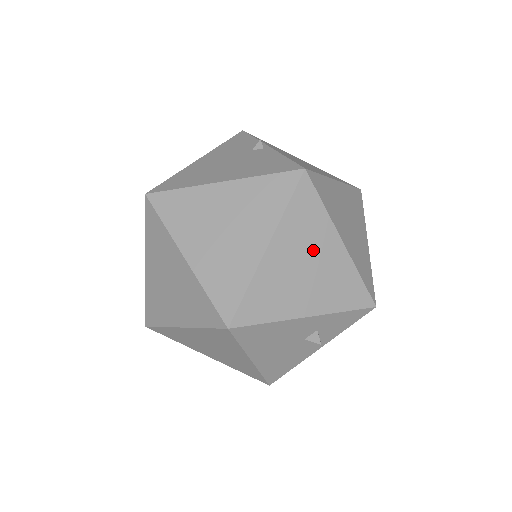
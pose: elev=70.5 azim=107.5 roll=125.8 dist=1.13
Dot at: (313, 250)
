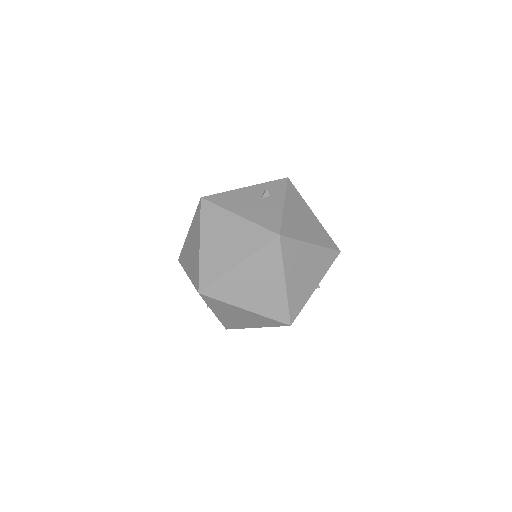
Dot at: occluded
